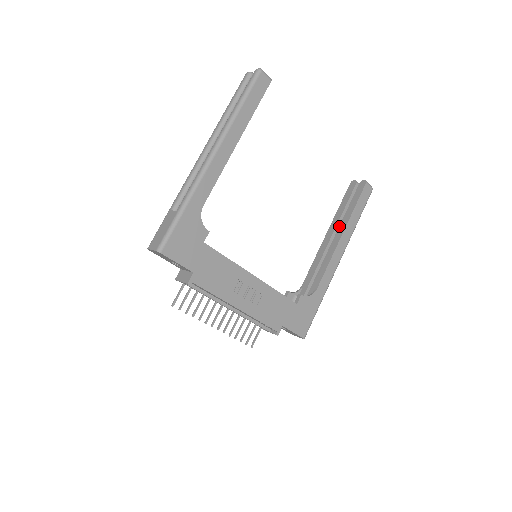
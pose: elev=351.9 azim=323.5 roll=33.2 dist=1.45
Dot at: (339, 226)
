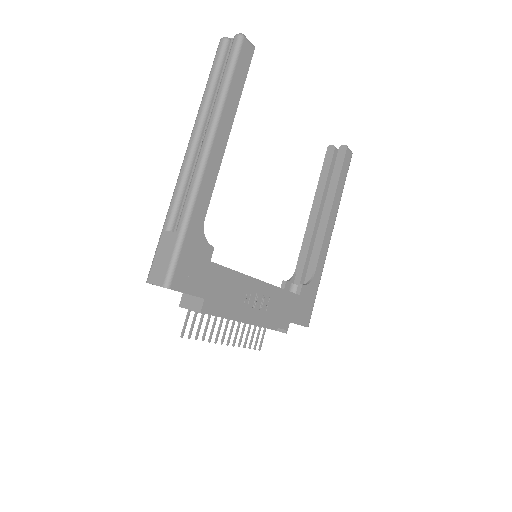
Dot at: (325, 200)
